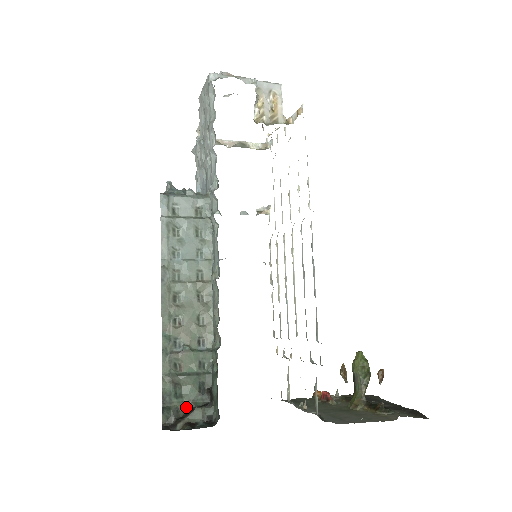
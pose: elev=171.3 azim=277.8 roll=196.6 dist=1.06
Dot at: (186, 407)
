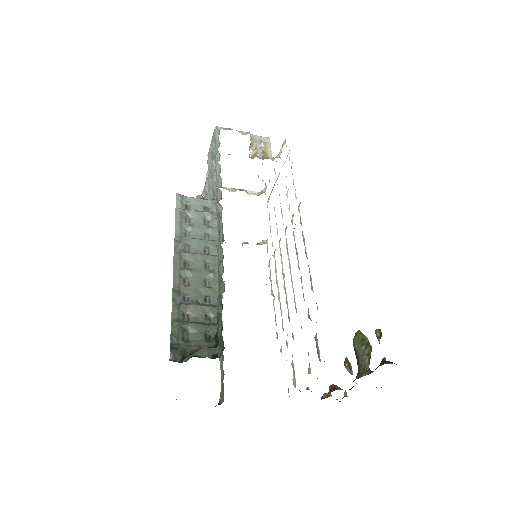
Dot at: (192, 350)
